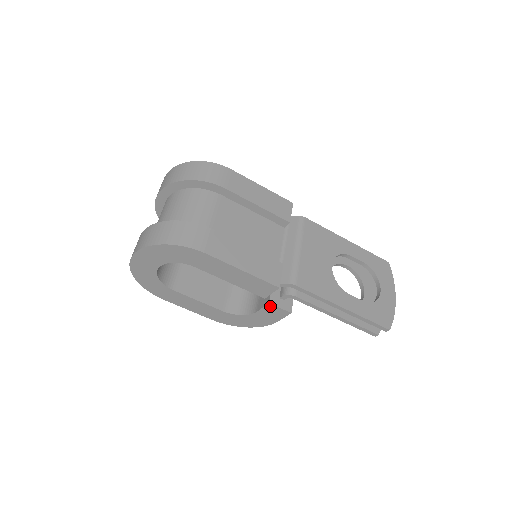
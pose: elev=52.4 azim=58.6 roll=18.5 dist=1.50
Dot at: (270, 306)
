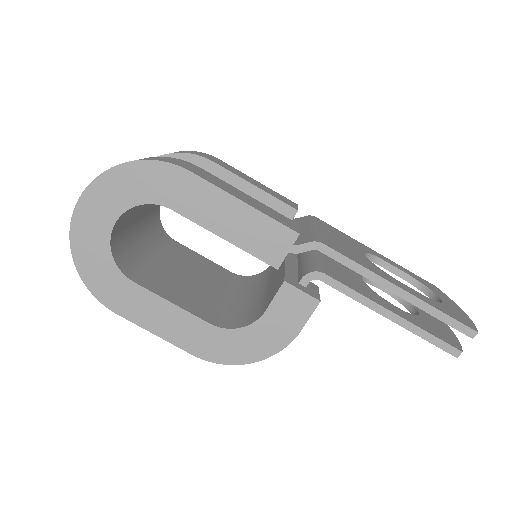
Dot at: (286, 290)
